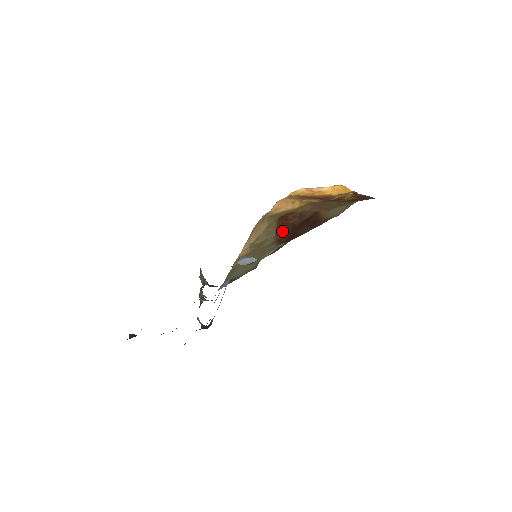
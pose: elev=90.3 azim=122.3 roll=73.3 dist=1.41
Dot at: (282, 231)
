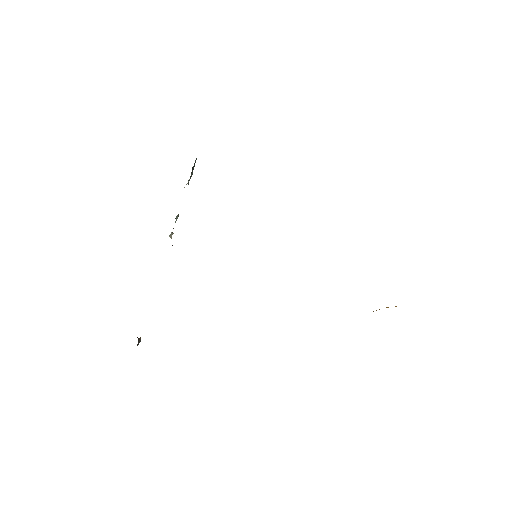
Dot at: occluded
